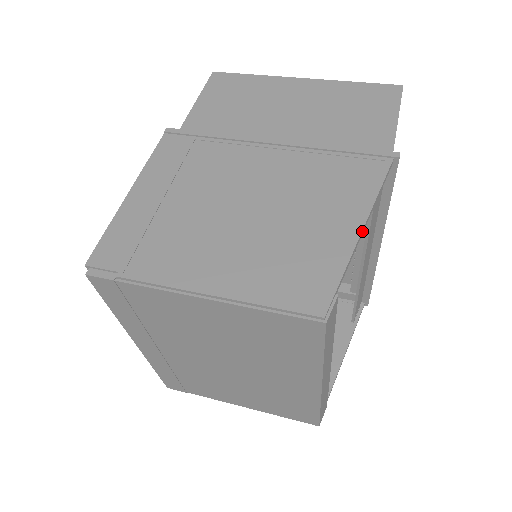
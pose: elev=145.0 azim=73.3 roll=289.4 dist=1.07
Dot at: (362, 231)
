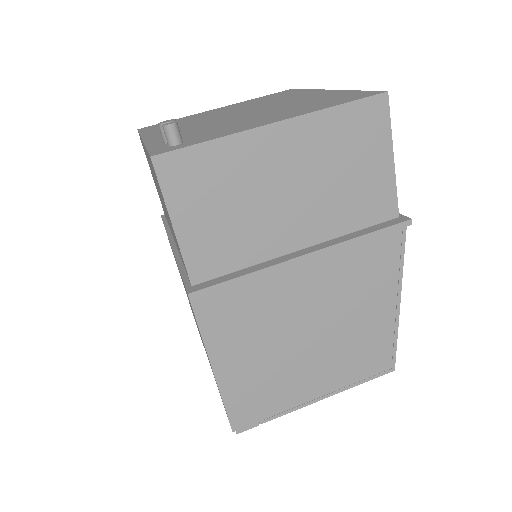
Dot at: (399, 304)
